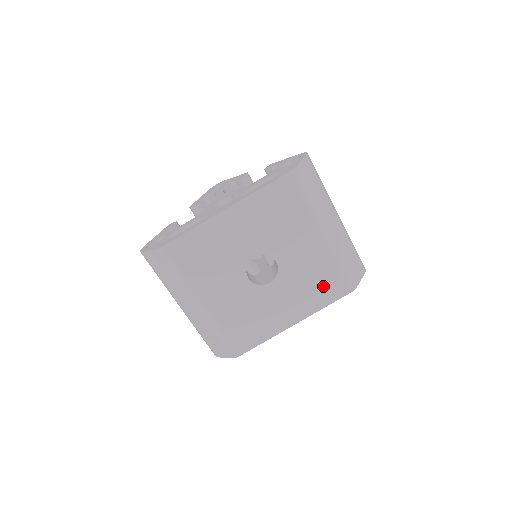
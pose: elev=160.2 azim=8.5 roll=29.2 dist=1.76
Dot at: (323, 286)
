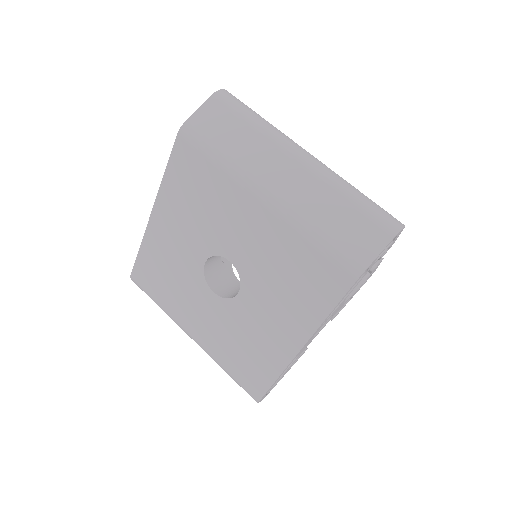
Dot at: (306, 281)
